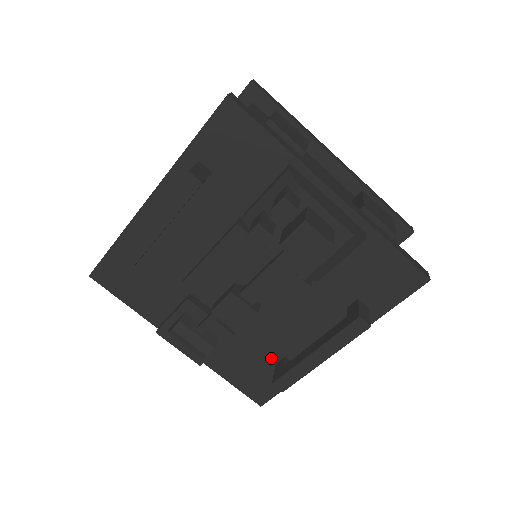
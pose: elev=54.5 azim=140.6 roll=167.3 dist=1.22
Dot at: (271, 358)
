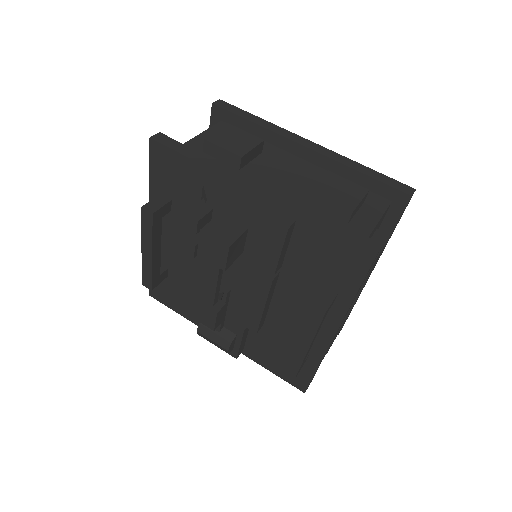
Dot at: (289, 348)
